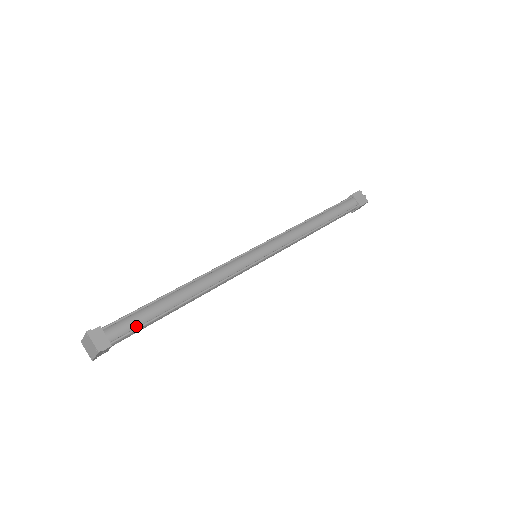
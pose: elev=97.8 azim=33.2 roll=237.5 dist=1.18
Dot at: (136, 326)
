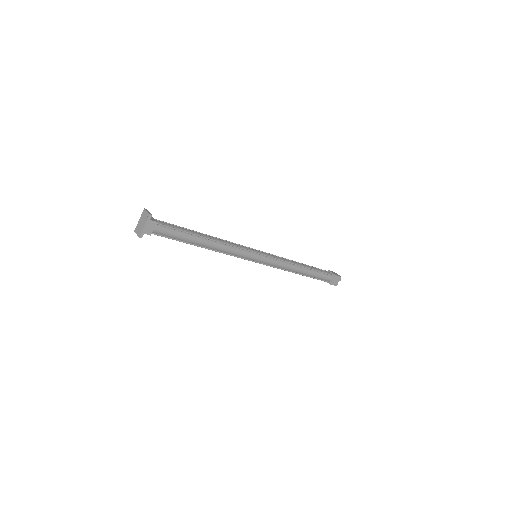
Dot at: (173, 228)
